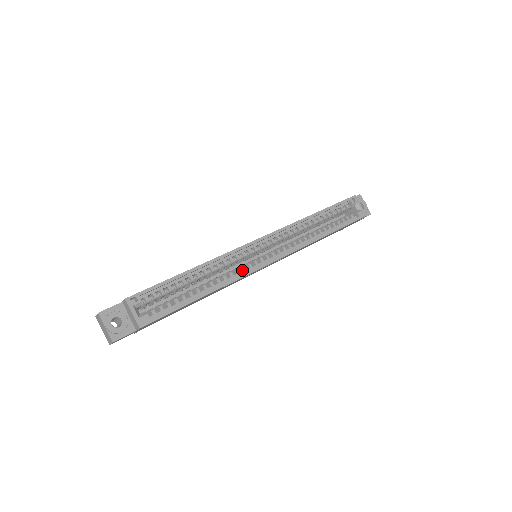
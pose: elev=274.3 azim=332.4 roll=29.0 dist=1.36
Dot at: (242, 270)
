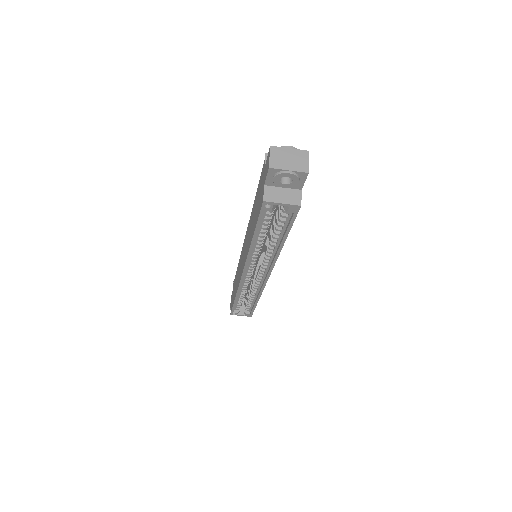
Dot at: (258, 283)
